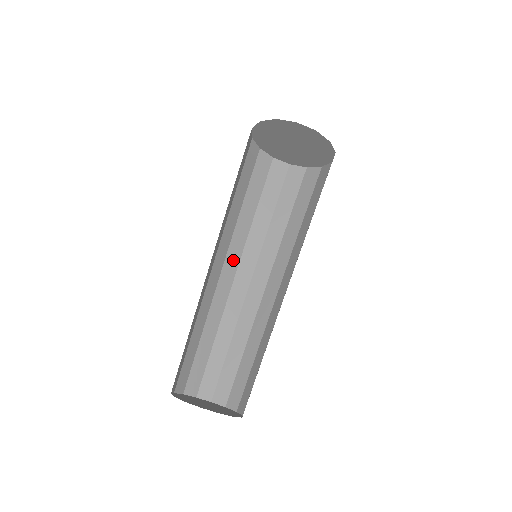
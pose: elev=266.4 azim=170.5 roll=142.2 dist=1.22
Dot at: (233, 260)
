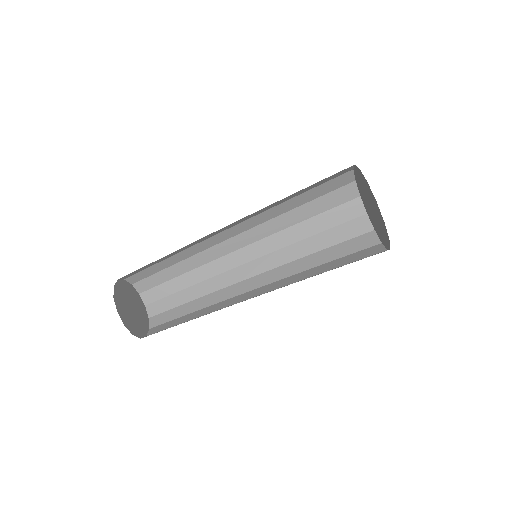
Dot at: (238, 222)
